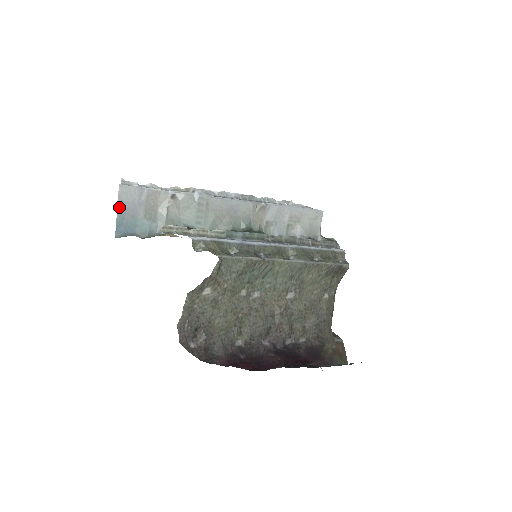
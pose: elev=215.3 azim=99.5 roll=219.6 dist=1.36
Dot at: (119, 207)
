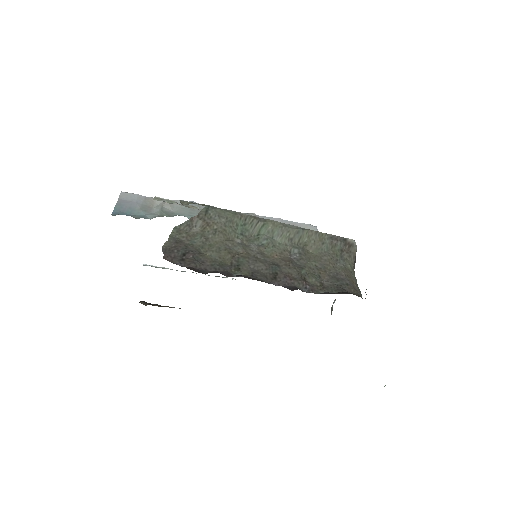
Dot at: (119, 202)
